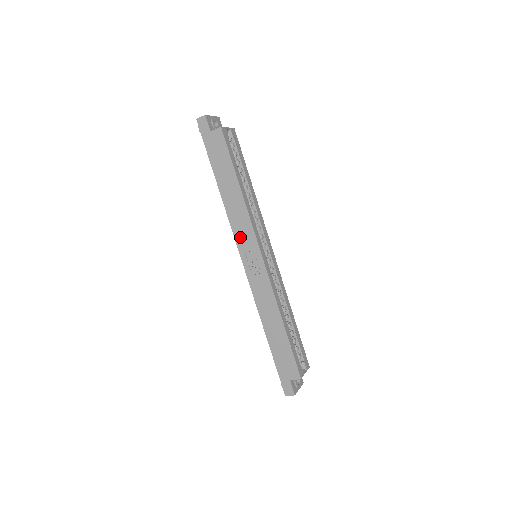
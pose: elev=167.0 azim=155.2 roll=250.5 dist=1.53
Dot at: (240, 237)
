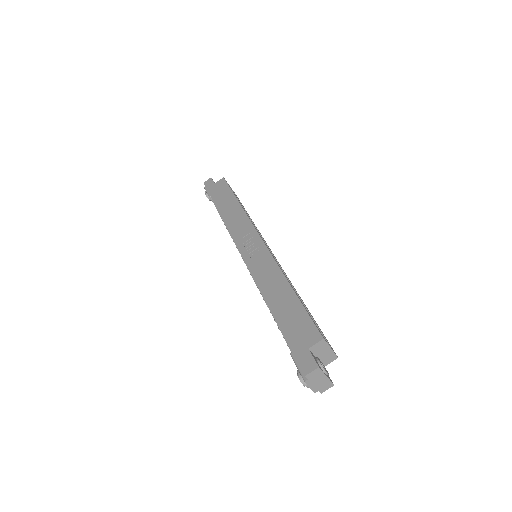
Dot at: (238, 235)
